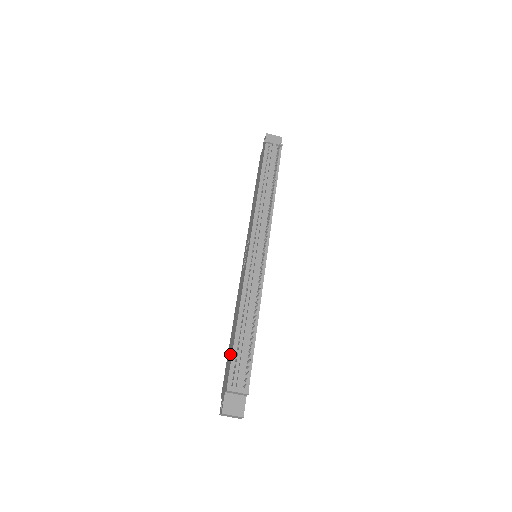
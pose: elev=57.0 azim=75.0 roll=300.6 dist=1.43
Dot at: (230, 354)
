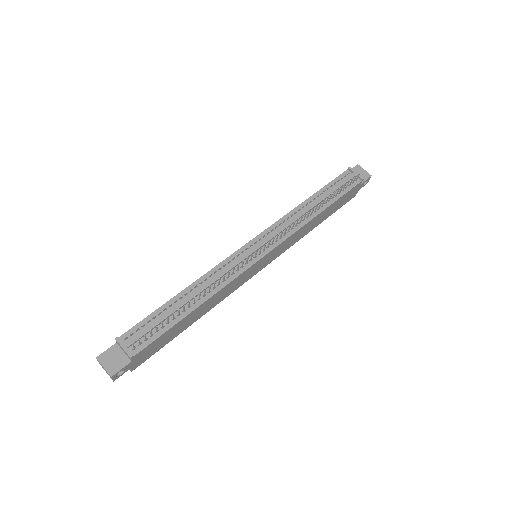
Dot at: occluded
